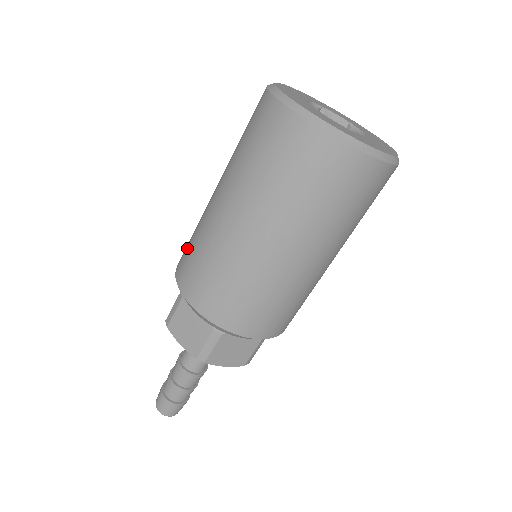
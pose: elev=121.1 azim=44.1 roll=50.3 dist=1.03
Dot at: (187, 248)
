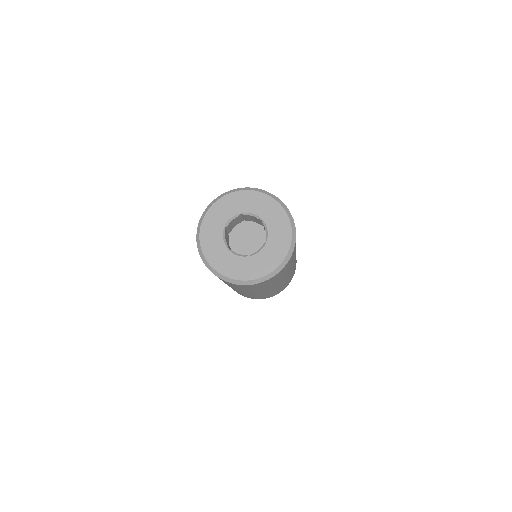
Dot at: occluded
